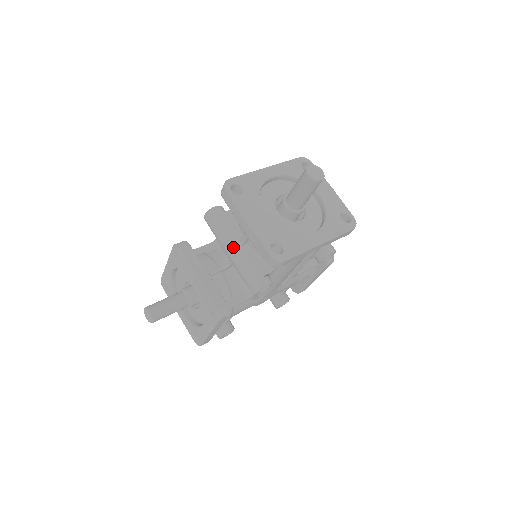
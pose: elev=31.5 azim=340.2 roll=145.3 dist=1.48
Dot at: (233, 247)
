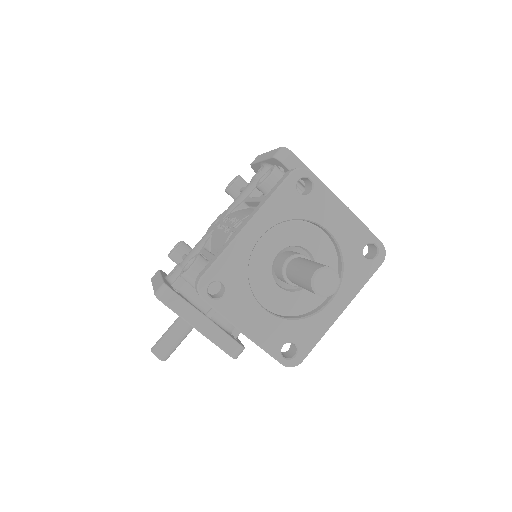
Dot at: occluded
